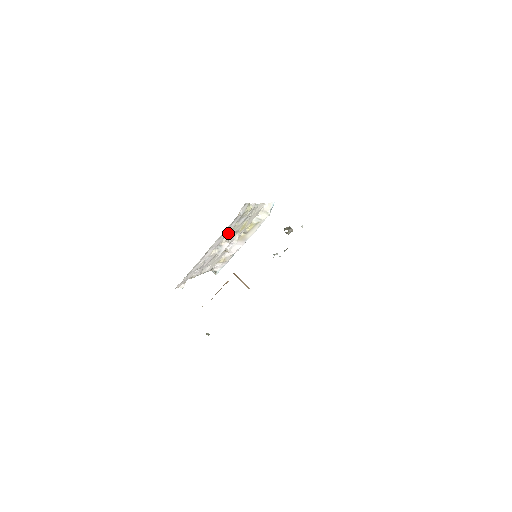
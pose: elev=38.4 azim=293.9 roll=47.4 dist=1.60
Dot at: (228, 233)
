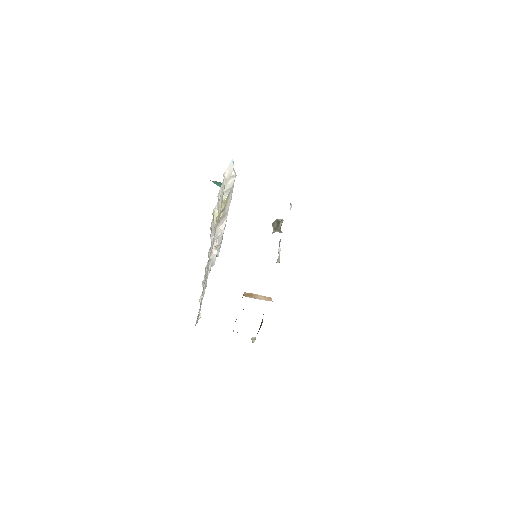
Dot at: occluded
